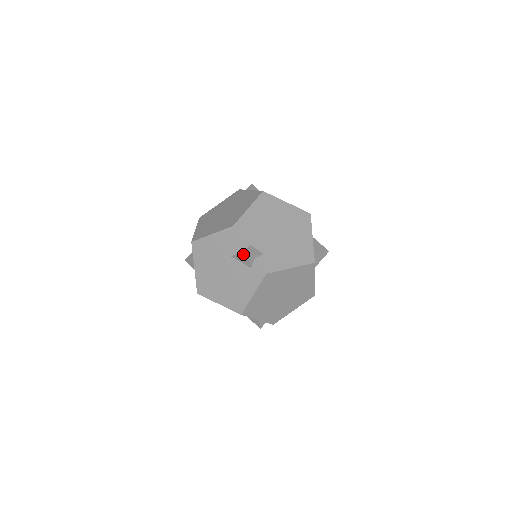
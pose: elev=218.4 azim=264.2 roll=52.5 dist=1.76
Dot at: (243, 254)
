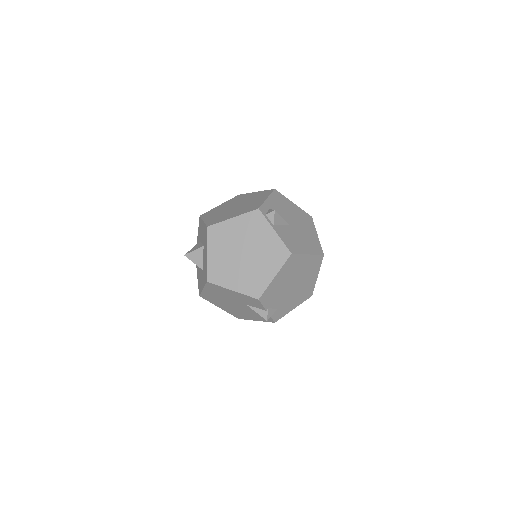
Dot at: (261, 315)
